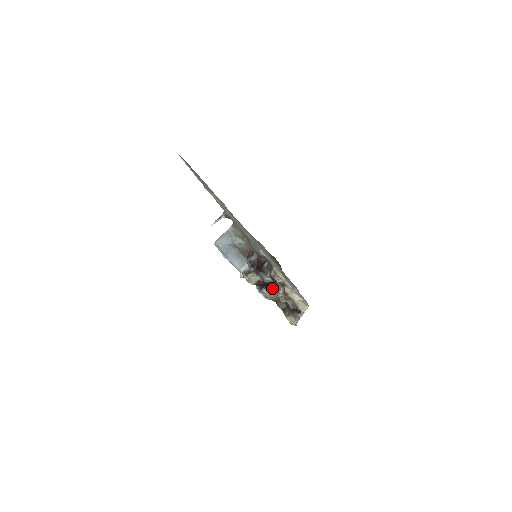
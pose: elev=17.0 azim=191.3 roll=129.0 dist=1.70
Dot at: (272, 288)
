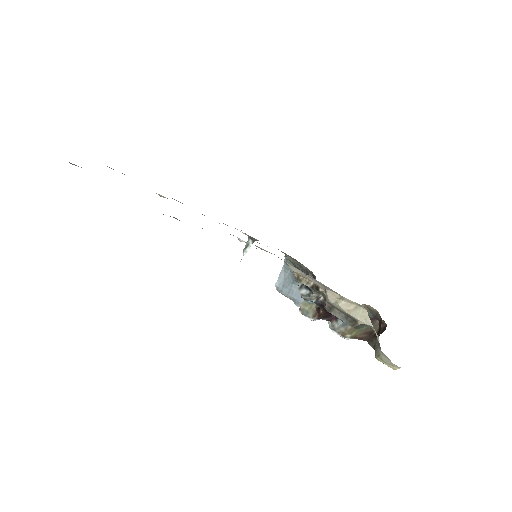
Dot at: occluded
